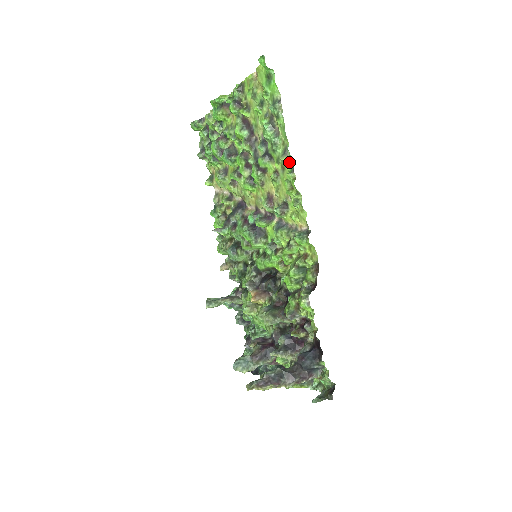
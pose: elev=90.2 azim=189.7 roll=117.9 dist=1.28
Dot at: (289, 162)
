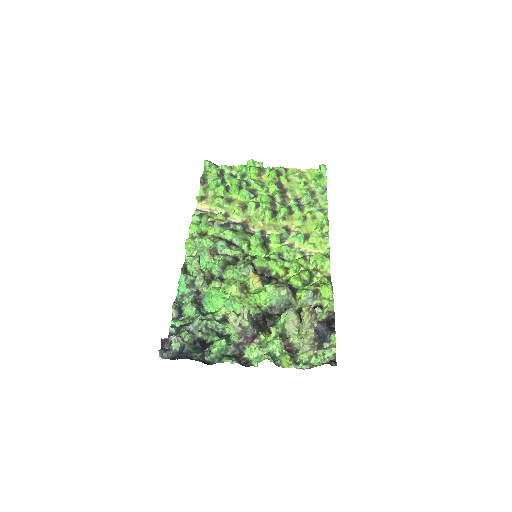
Dot at: (323, 216)
